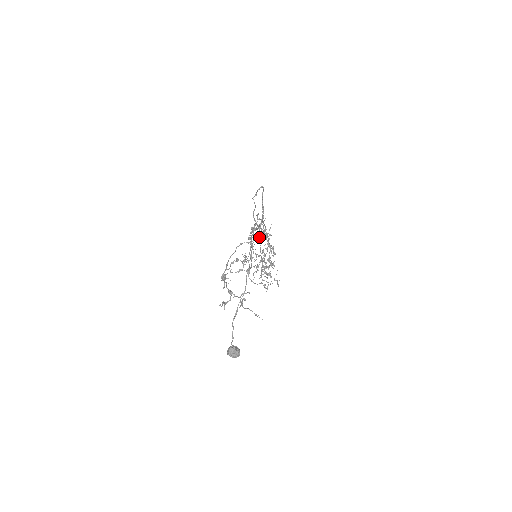
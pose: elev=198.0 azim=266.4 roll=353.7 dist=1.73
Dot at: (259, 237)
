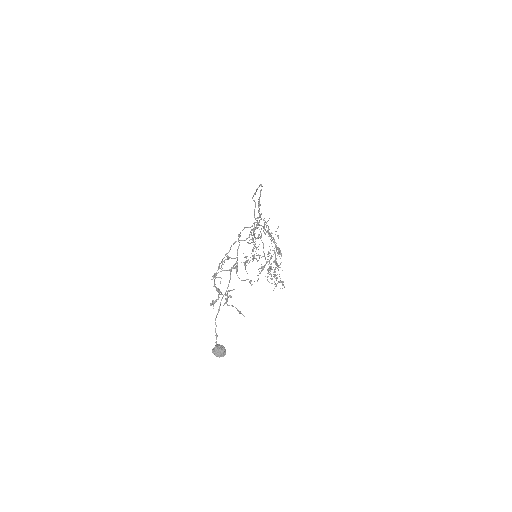
Dot at: (261, 237)
